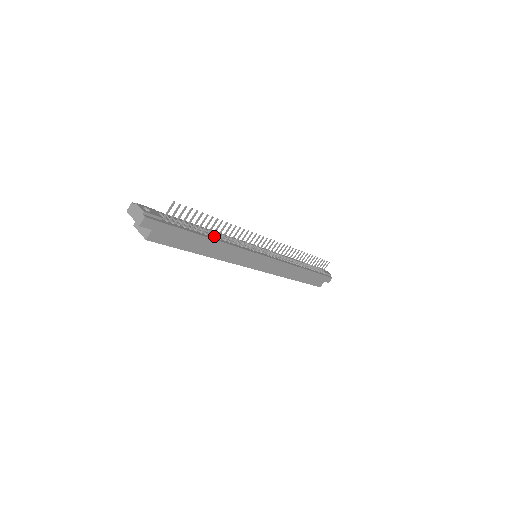
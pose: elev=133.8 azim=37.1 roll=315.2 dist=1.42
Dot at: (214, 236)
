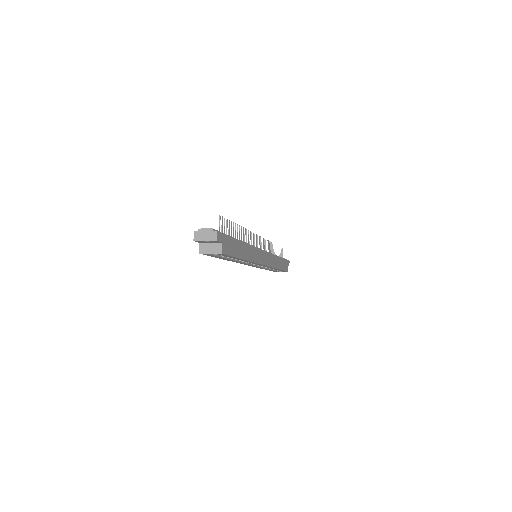
Dot at: occluded
